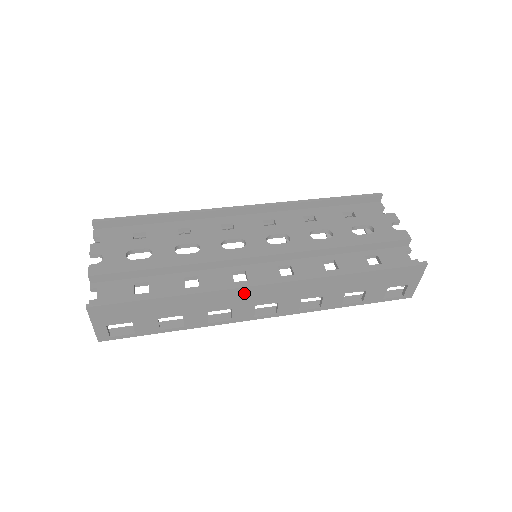
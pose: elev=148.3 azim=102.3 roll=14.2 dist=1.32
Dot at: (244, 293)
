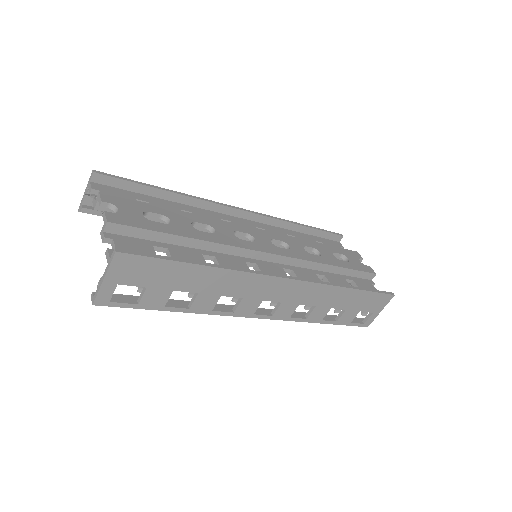
Dot at: (264, 282)
